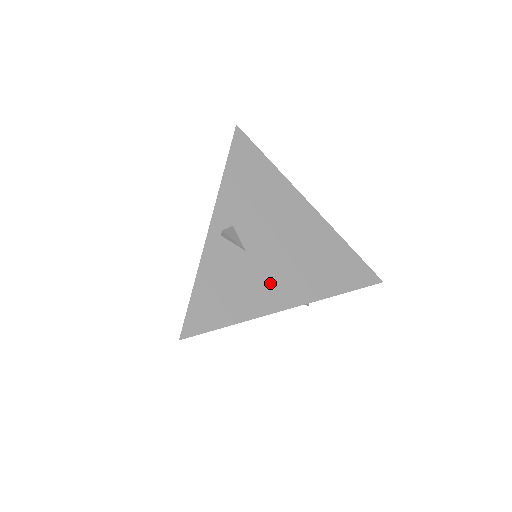
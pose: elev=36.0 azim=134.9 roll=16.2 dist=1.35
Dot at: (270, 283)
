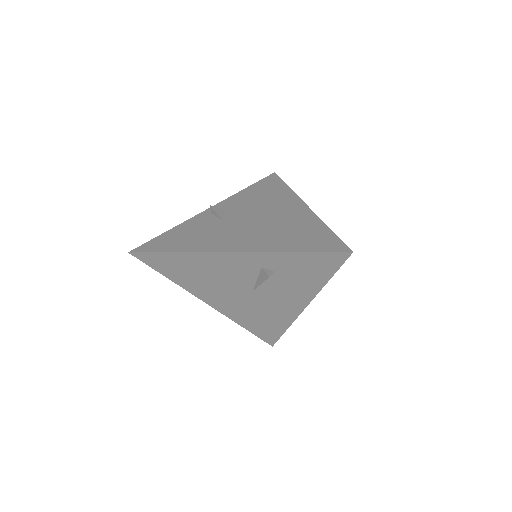
Dot at: (226, 237)
